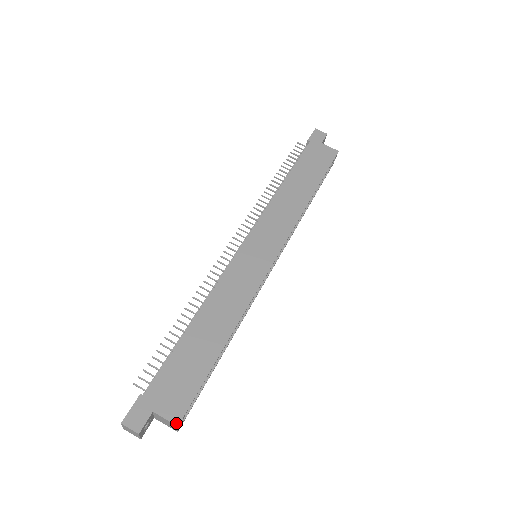
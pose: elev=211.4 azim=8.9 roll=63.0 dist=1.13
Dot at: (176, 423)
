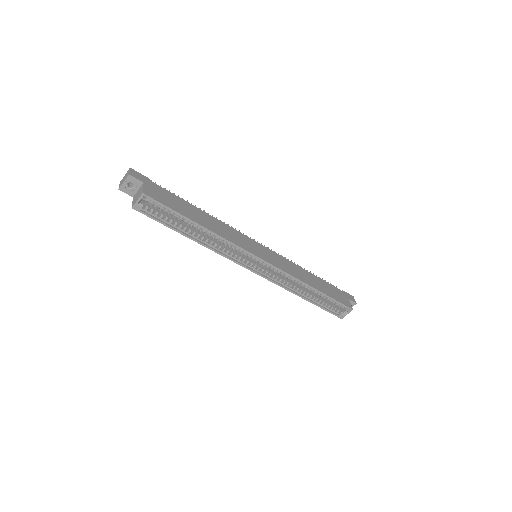
Dot at: (144, 192)
